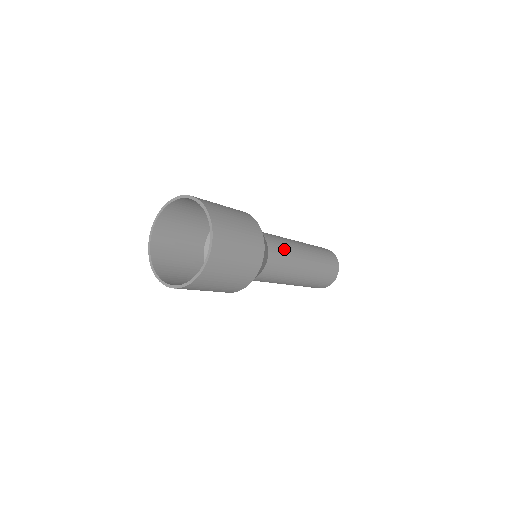
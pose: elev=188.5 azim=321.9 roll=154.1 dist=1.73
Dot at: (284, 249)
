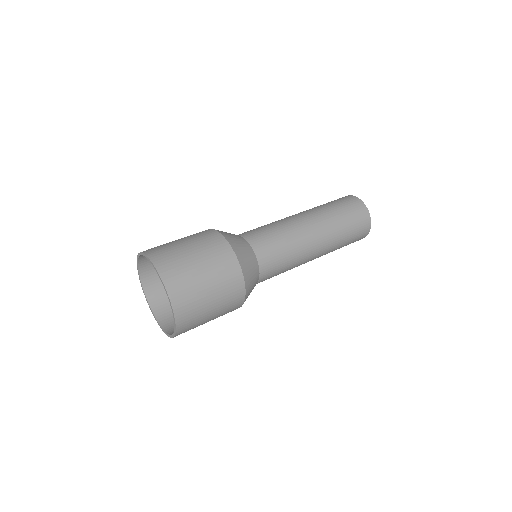
Dot at: (273, 233)
